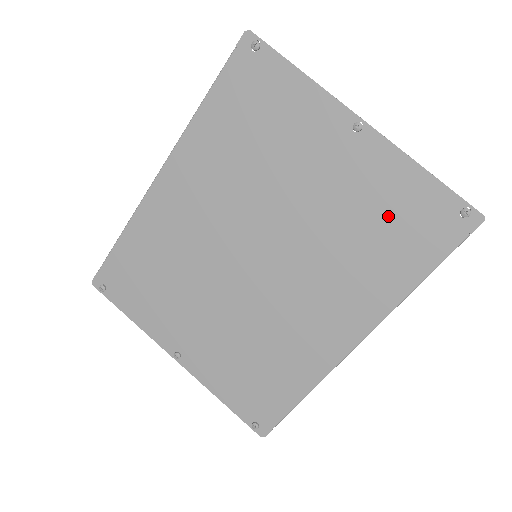
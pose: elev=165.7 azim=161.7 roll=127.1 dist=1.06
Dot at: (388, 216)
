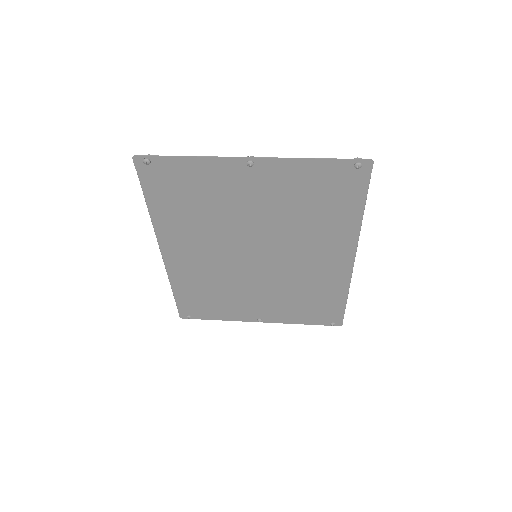
Dot at: (313, 194)
